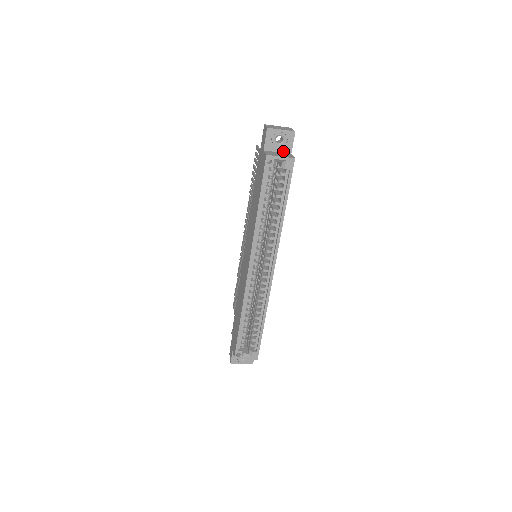
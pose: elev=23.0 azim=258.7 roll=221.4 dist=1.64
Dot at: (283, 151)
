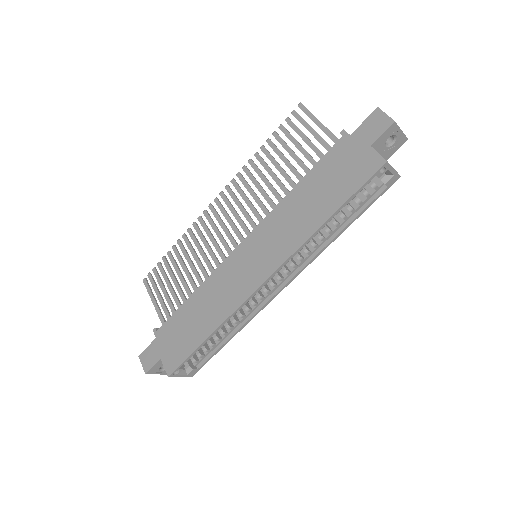
Dot at: (383, 155)
